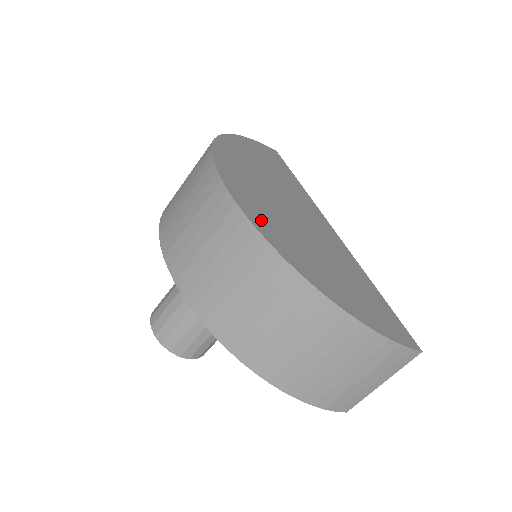
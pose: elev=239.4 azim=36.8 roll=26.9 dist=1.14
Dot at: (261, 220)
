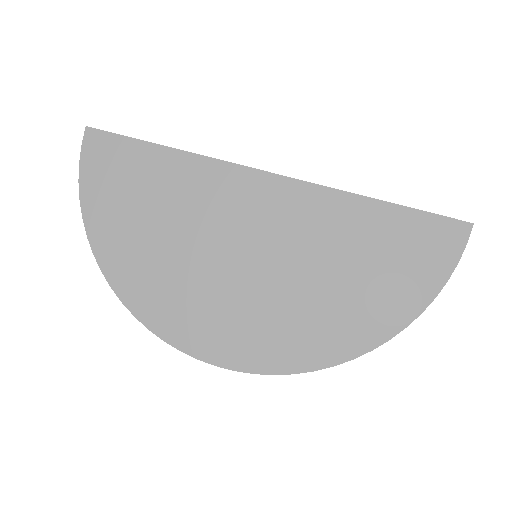
Dot at: (276, 352)
